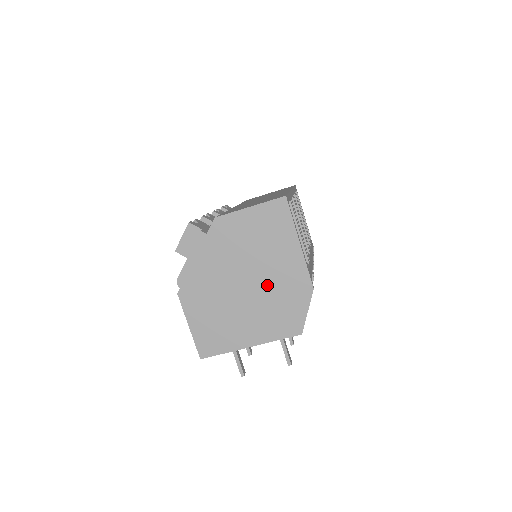
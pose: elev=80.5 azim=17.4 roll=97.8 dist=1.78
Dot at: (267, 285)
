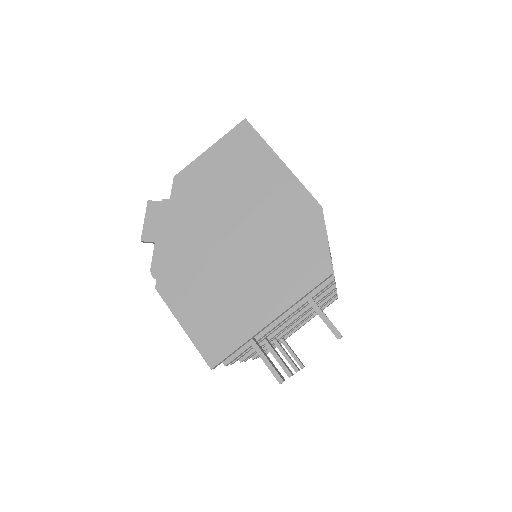
Dot at: (262, 228)
